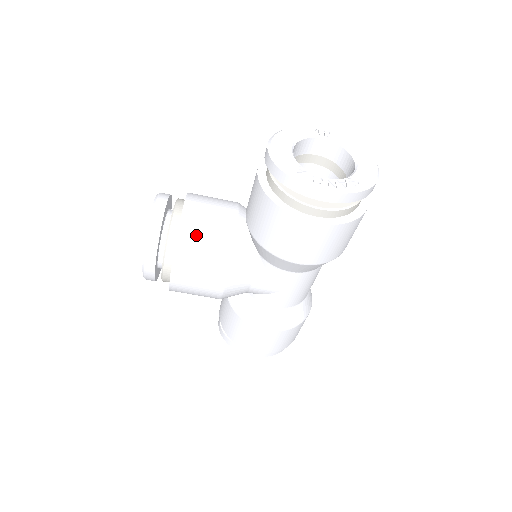
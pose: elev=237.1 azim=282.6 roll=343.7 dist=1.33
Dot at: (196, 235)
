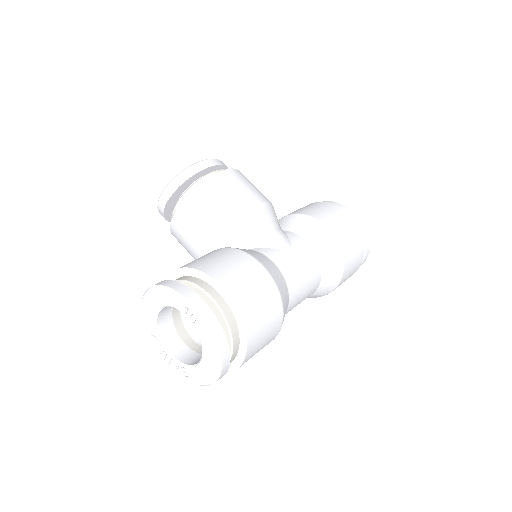
Dot at: occluded
